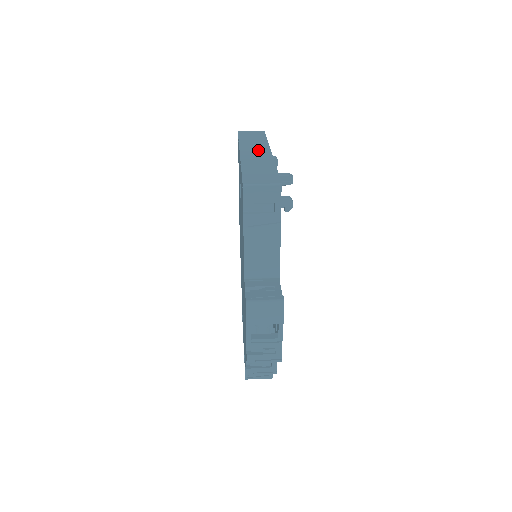
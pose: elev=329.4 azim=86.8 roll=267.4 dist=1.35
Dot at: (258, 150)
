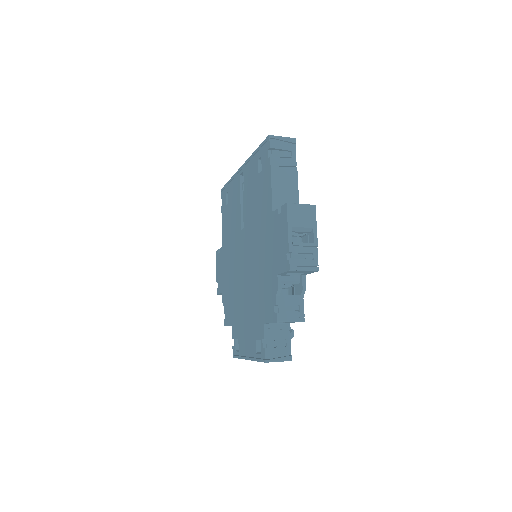
Dot at: occluded
